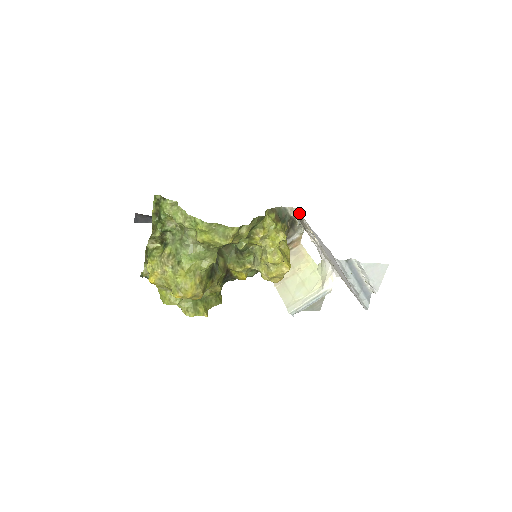
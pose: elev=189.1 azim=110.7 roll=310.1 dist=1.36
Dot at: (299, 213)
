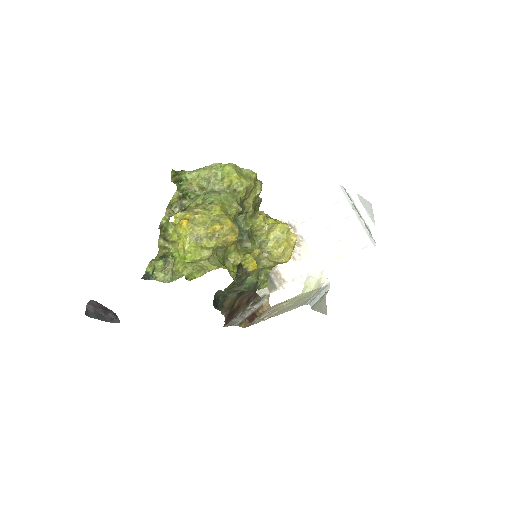
Dot at: occluded
